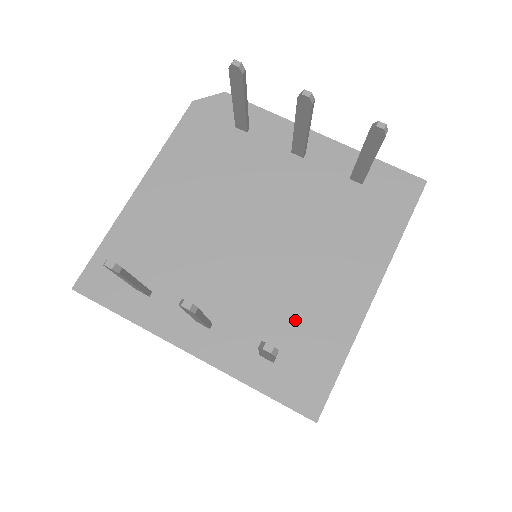
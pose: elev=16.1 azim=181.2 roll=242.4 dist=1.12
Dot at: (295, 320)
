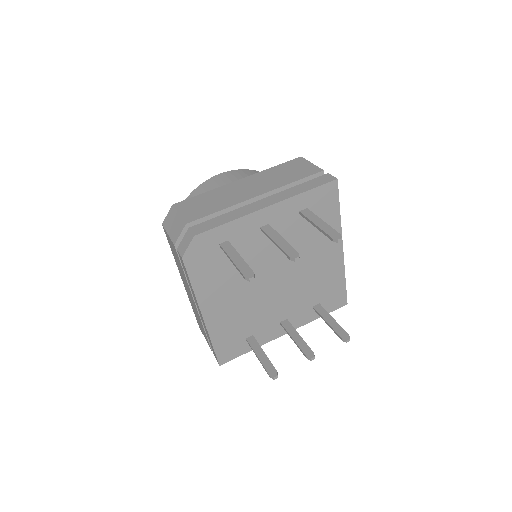
Dot at: (318, 287)
